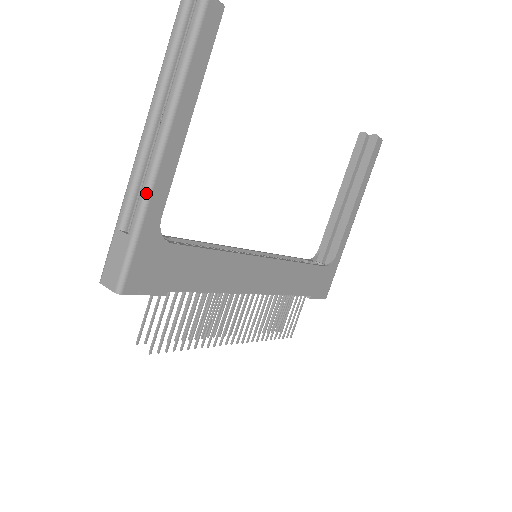
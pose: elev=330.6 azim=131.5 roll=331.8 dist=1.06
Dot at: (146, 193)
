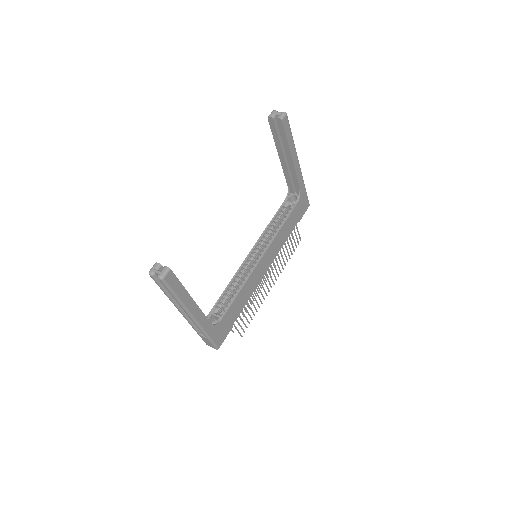
Dot at: (200, 329)
